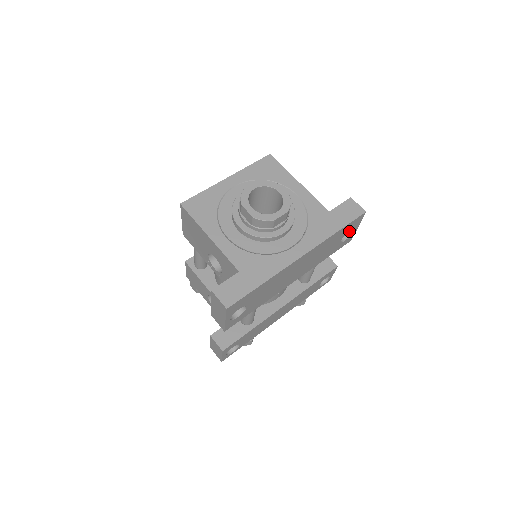
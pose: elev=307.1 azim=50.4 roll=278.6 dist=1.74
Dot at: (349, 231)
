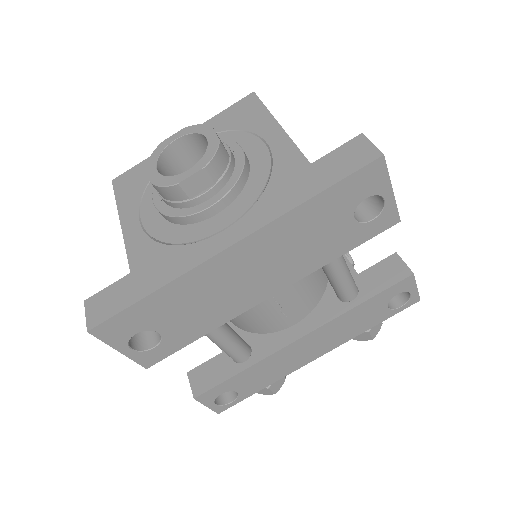
Dot at: (380, 201)
